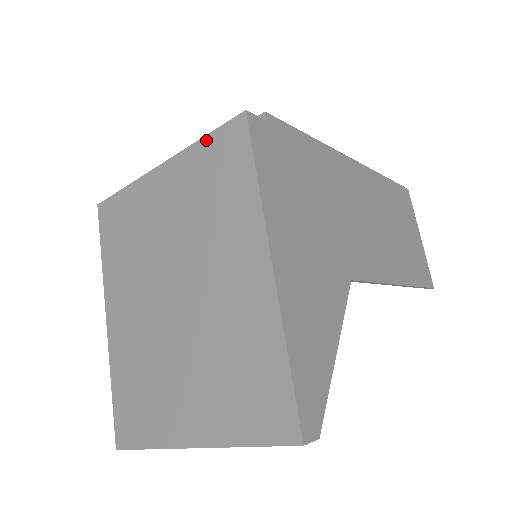
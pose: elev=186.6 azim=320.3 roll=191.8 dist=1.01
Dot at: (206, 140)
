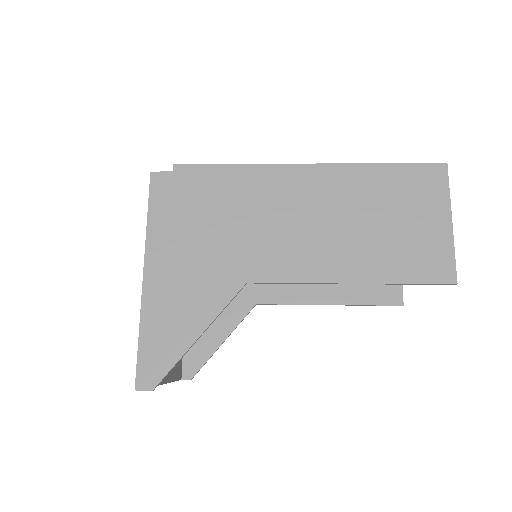
Dot at: occluded
